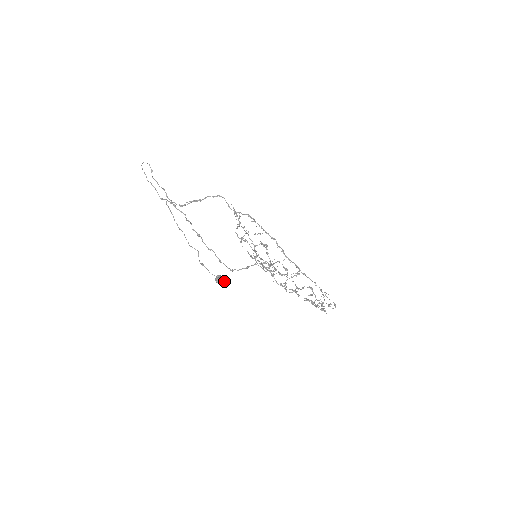
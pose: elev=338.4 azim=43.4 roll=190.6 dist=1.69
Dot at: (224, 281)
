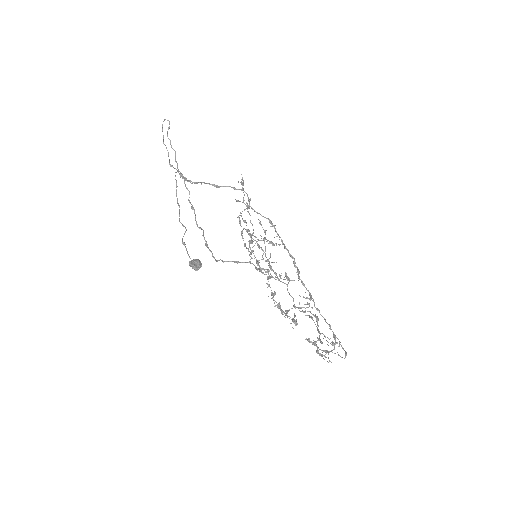
Dot at: (199, 265)
